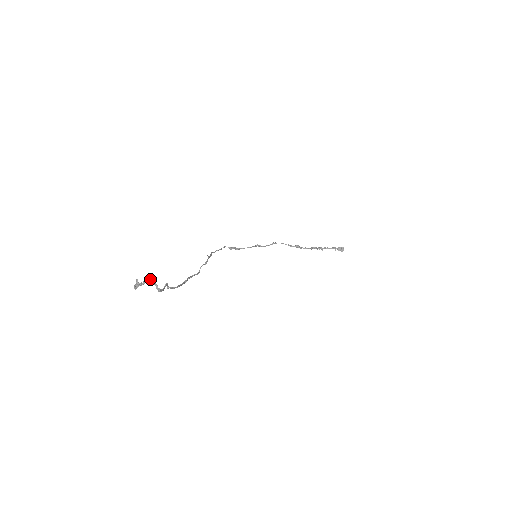
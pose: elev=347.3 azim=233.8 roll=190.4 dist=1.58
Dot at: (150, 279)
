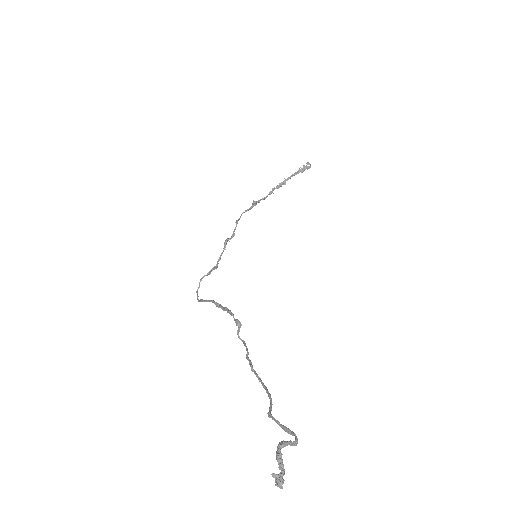
Dot at: (280, 448)
